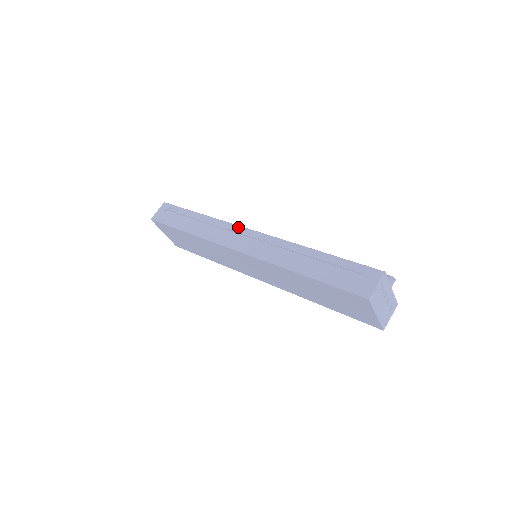
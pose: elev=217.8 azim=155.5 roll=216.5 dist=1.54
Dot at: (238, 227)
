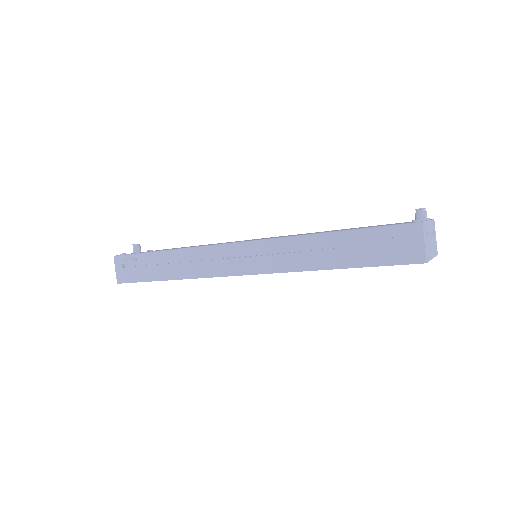
Dot at: (220, 247)
